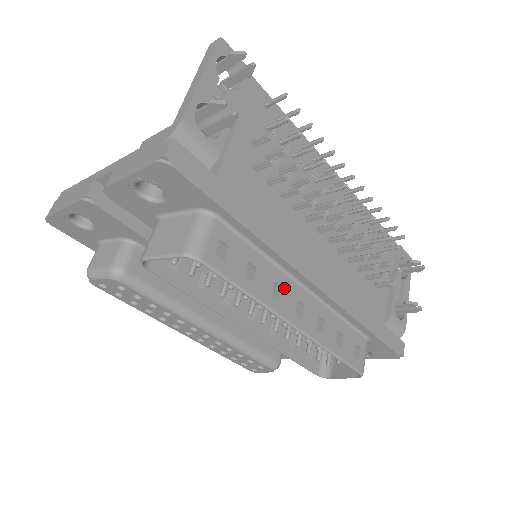
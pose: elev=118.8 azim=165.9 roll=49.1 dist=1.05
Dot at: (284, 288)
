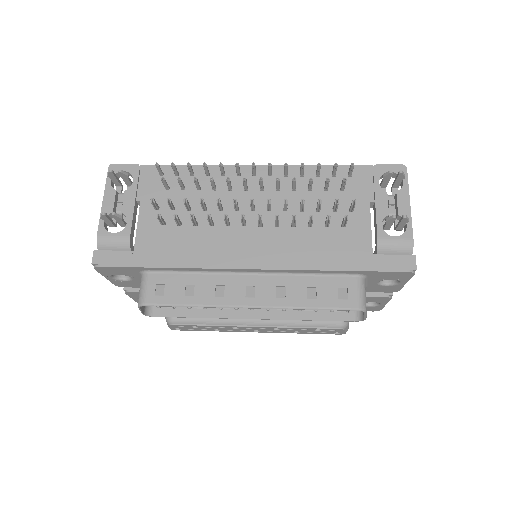
Dot at: (227, 285)
